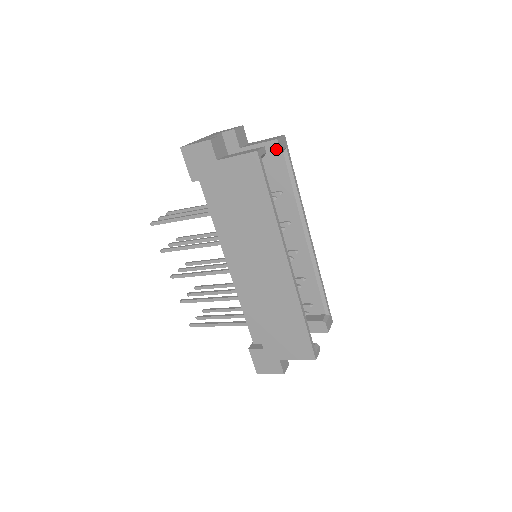
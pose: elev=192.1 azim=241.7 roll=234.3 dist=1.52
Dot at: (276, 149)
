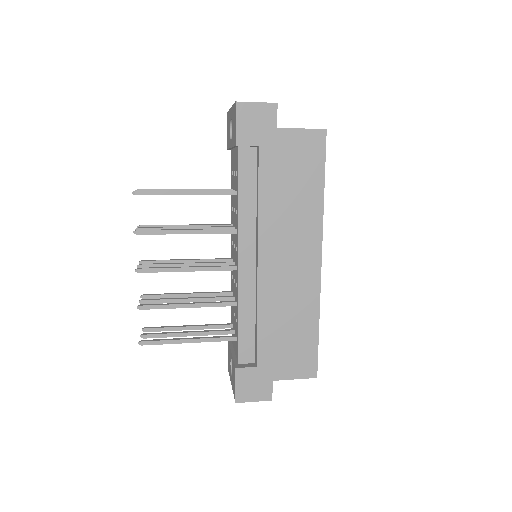
Dot at: occluded
